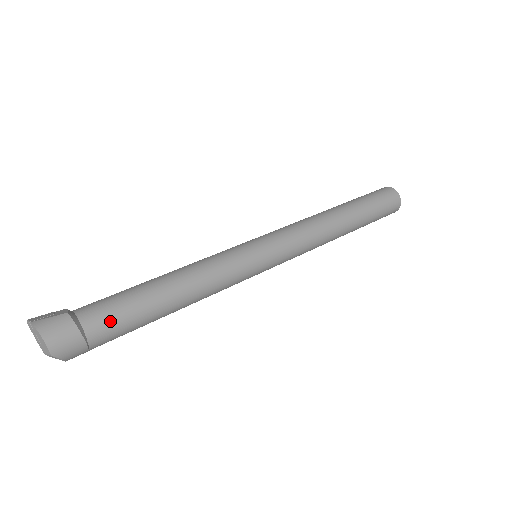
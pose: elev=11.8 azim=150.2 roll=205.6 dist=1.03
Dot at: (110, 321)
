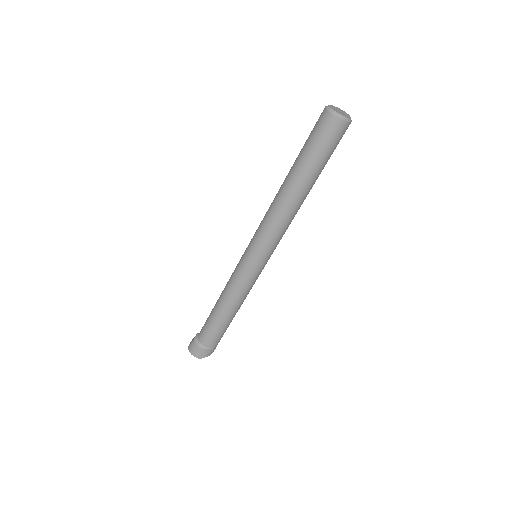
Dot at: (208, 337)
